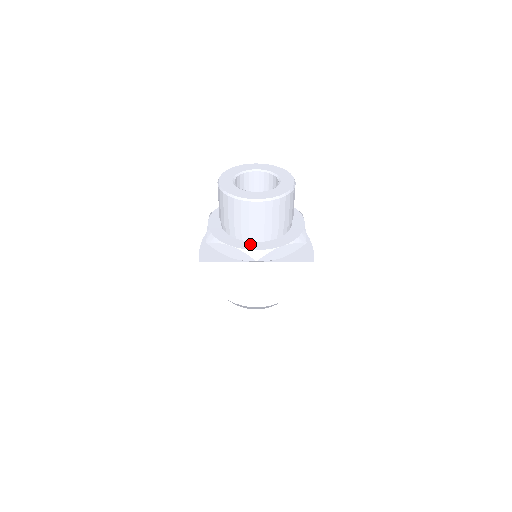
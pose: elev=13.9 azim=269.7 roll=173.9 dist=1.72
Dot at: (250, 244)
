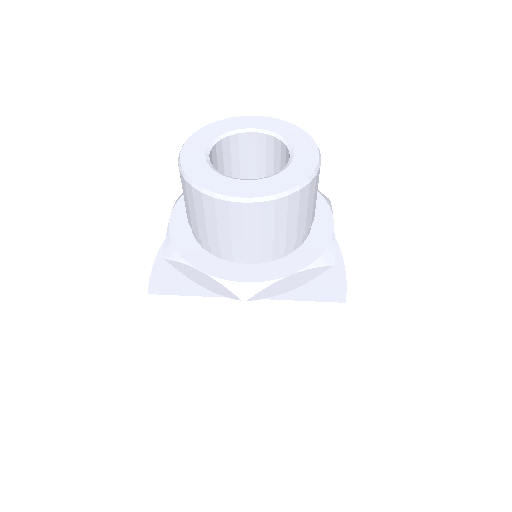
Dot at: (235, 268)
